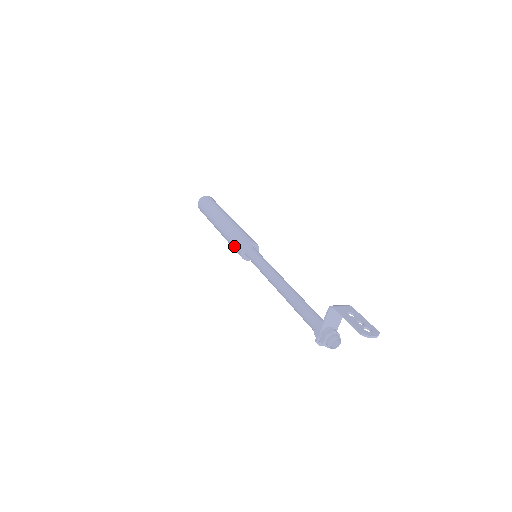
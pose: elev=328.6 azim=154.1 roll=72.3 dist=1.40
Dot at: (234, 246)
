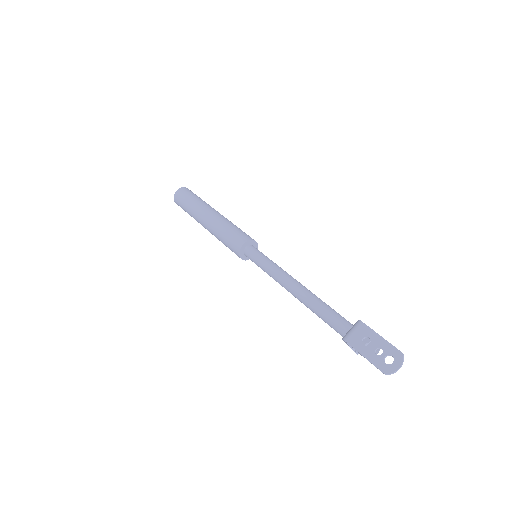
Dot at: occluded
